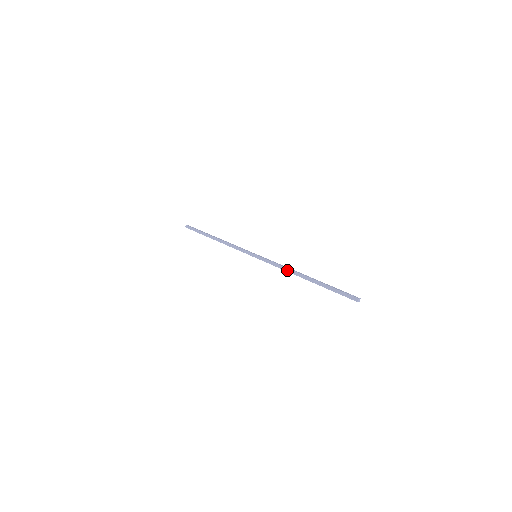
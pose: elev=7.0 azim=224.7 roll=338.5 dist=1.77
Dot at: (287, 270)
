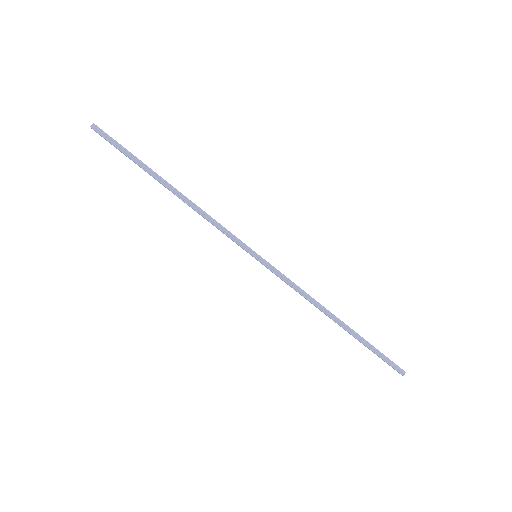
Dot at: (313, 301)
